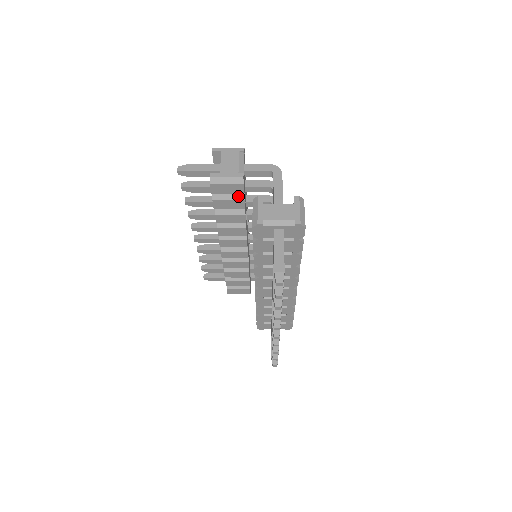
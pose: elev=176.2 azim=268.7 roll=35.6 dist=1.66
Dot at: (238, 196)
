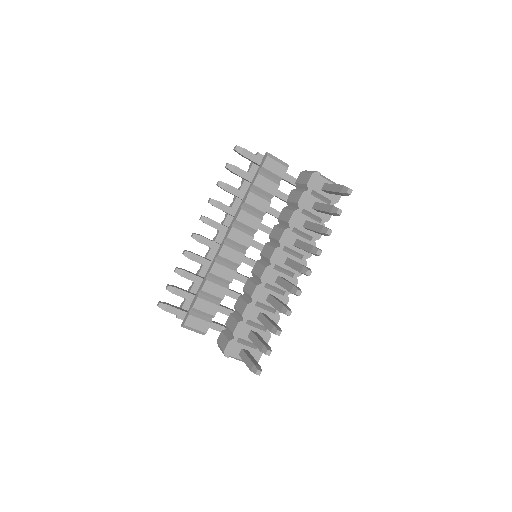
Dot at: (276, 181)
